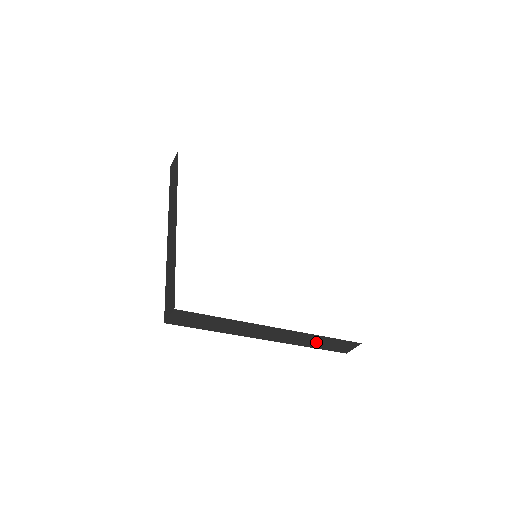
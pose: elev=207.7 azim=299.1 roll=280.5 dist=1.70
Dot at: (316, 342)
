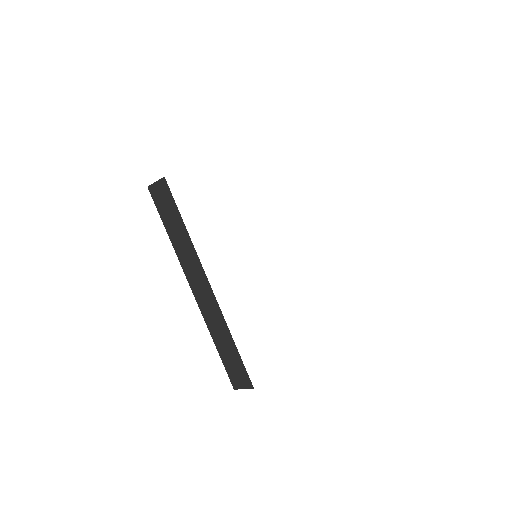
Dot at: occluded
